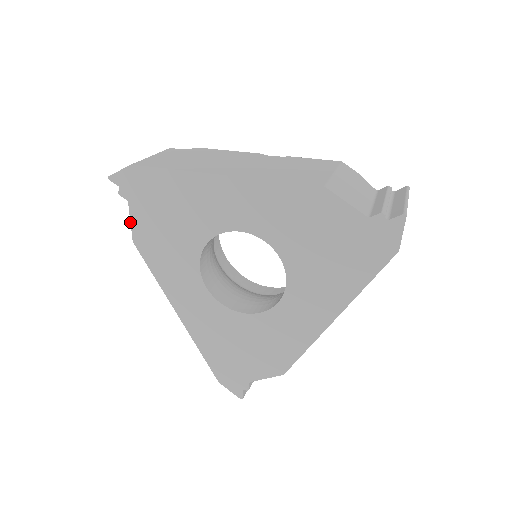
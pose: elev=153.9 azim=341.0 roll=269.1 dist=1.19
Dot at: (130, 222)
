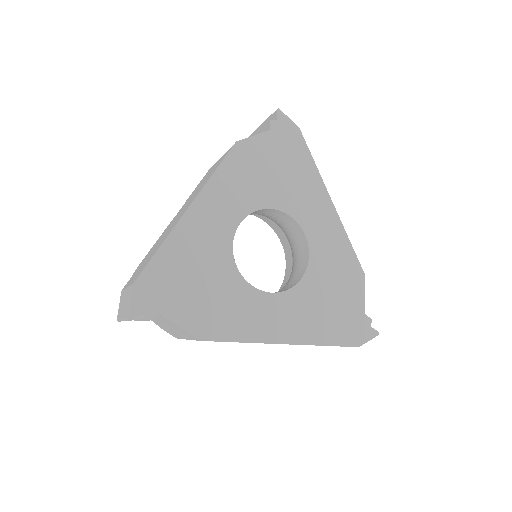
Dot at: occluded
